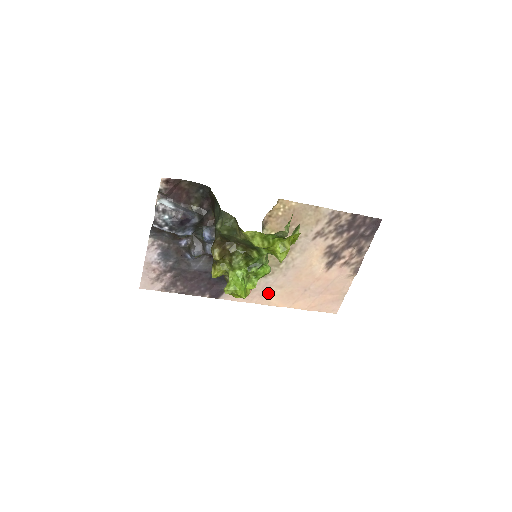
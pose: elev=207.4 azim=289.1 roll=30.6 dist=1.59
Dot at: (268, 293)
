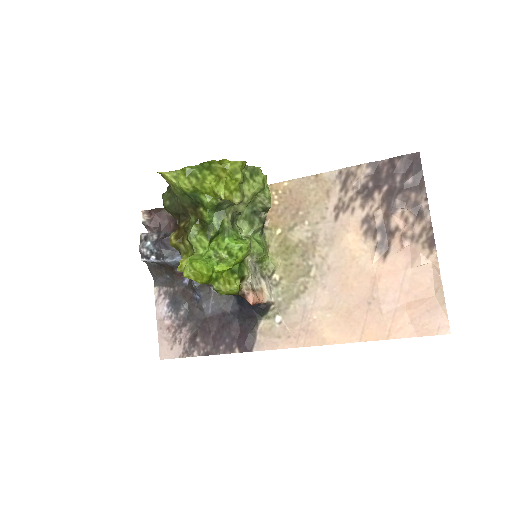
Dot at: (315, 324)
